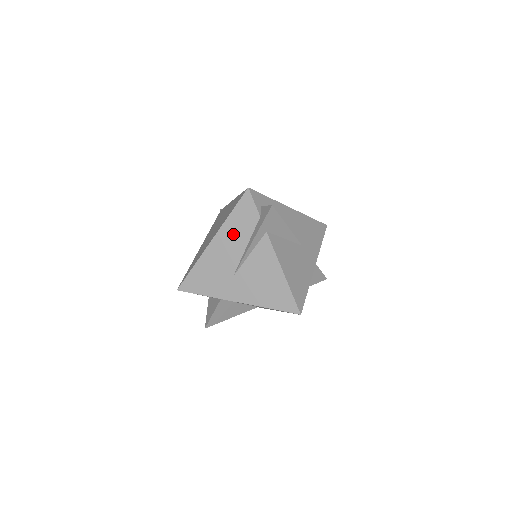
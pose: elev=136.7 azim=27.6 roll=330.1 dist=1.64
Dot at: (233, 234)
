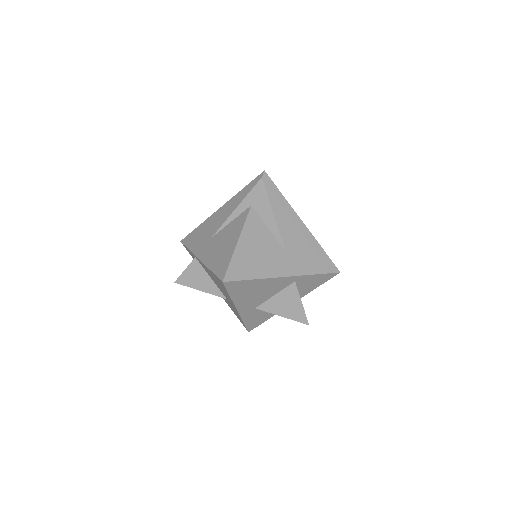
Dot at: (234, 204)
